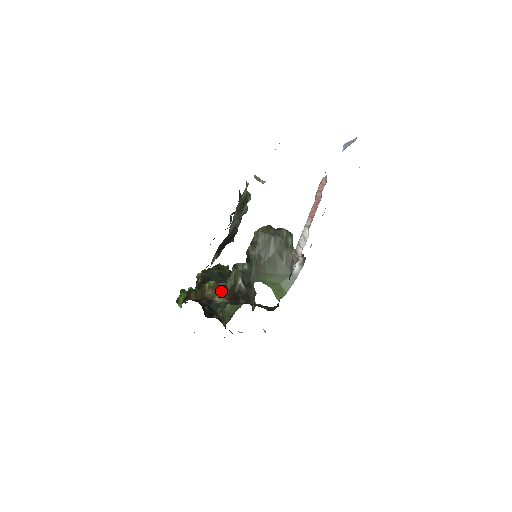
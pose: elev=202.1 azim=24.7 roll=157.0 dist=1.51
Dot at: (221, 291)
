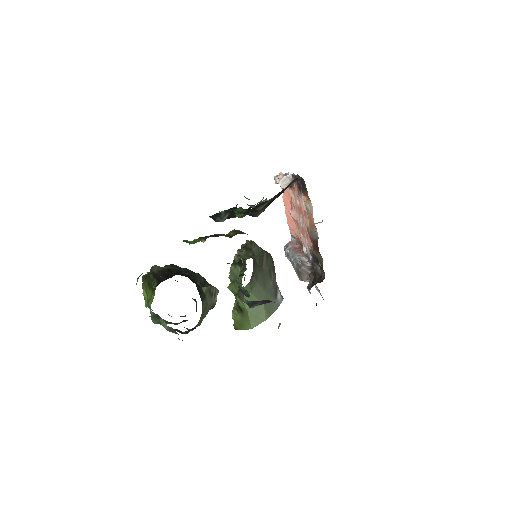
Dot at: occluded
